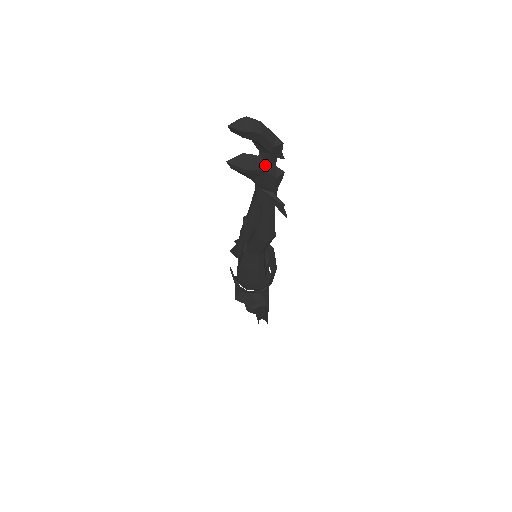
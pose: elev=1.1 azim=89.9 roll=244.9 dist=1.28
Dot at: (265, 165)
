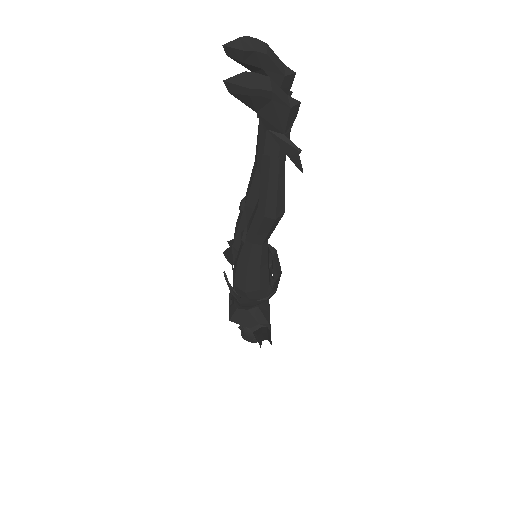
Dot at: (275, 88)
